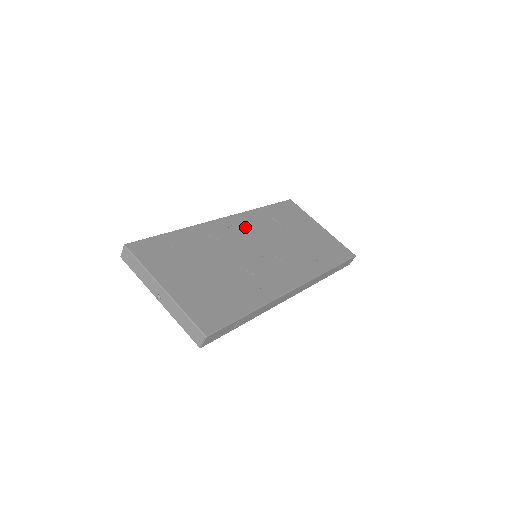
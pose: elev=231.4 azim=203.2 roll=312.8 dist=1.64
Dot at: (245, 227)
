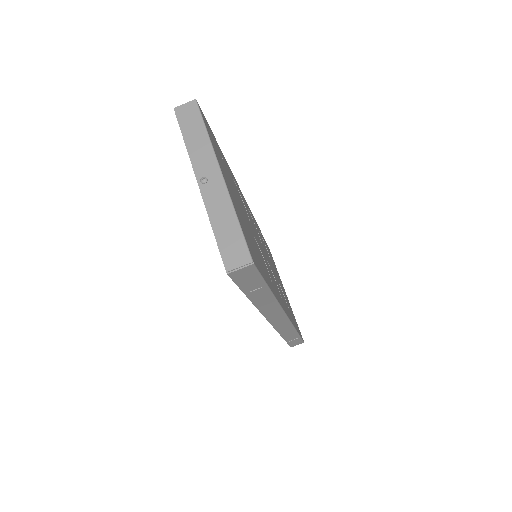
Dot at: occluded
